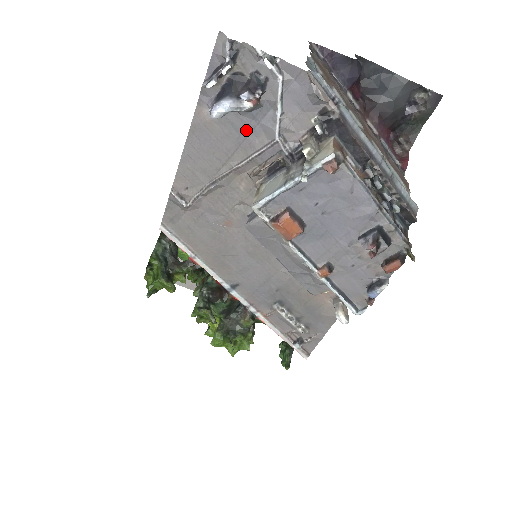
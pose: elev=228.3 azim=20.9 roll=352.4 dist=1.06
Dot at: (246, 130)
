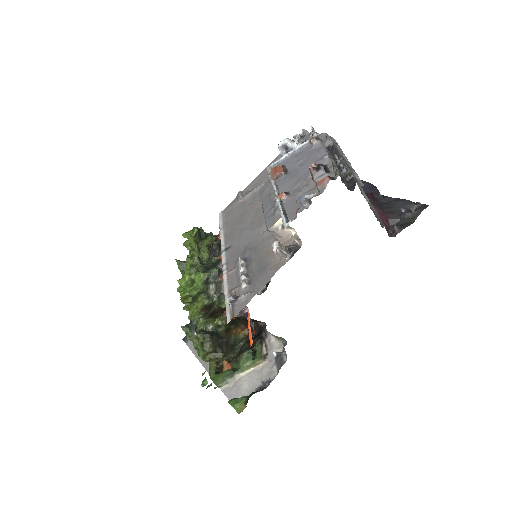
Dot at: occluded
